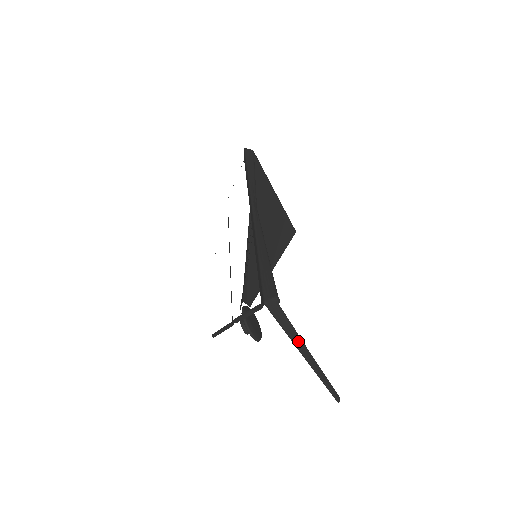
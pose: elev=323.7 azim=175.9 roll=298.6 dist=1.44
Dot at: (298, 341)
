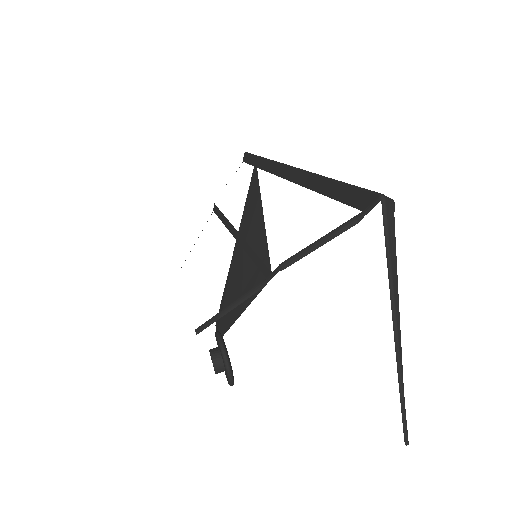
Dot at: (396, 296)
